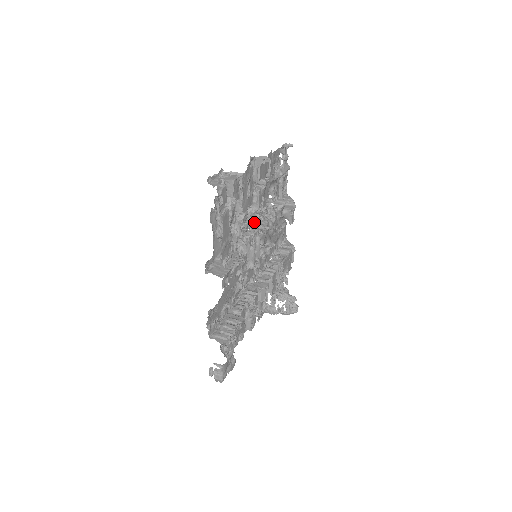
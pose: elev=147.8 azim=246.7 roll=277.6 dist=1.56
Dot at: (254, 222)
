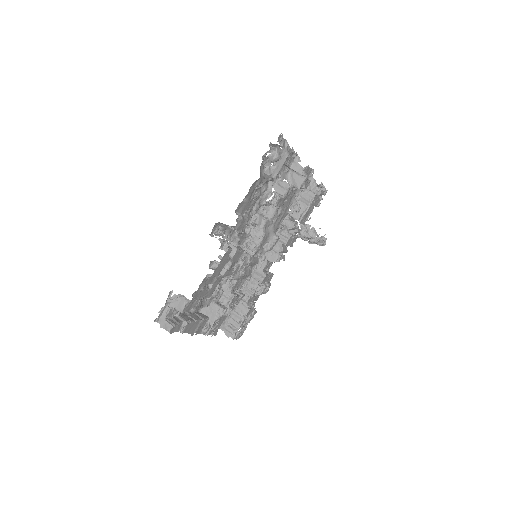
Dot at: (246, 235)
